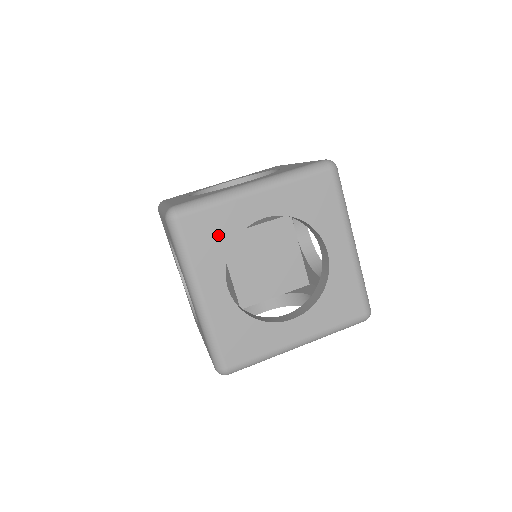
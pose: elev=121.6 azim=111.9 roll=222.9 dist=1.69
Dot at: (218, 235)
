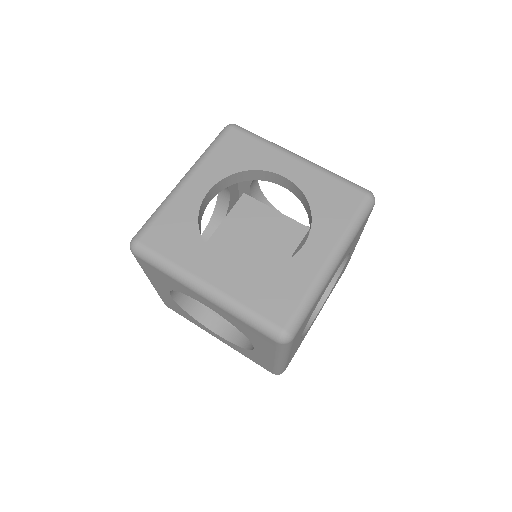
Dot at: (308, 318)
